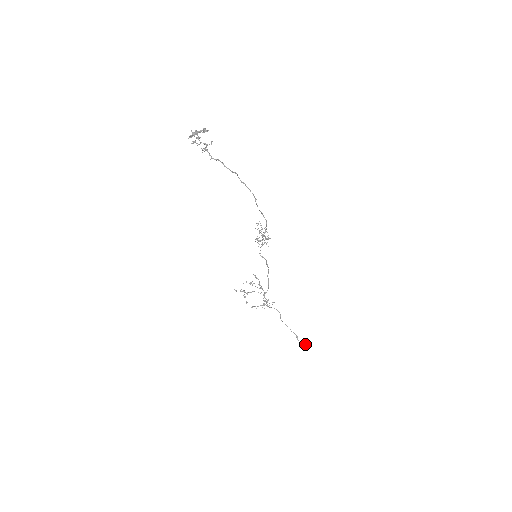
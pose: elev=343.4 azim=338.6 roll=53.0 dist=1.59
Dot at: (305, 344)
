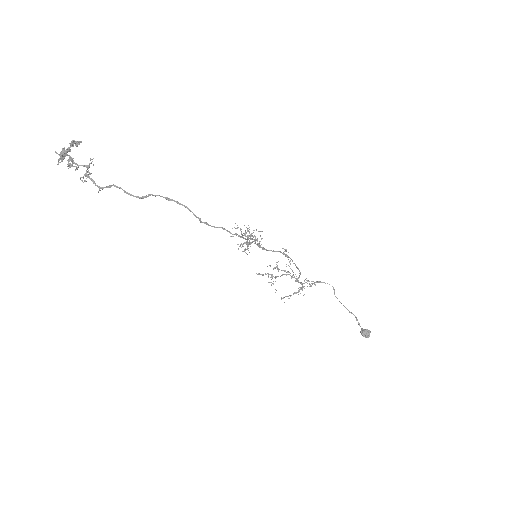
Dot at: (367, 332)
